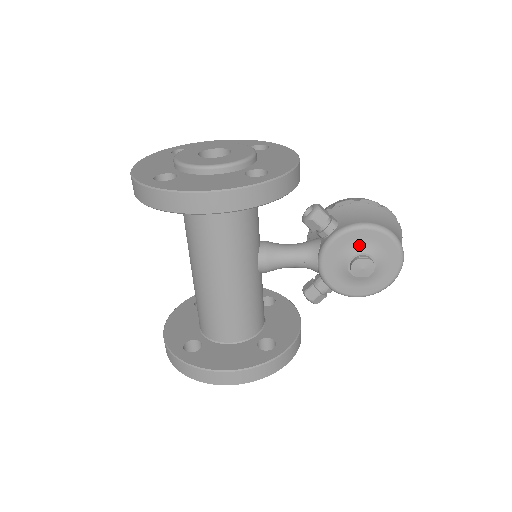
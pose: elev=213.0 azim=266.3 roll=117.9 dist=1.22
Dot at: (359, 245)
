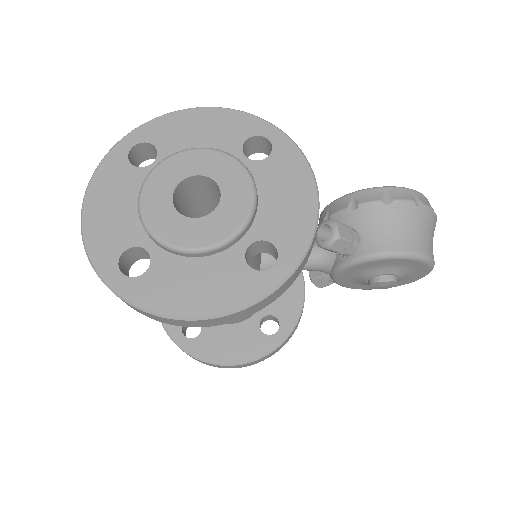
Dot at: (383, 268)
